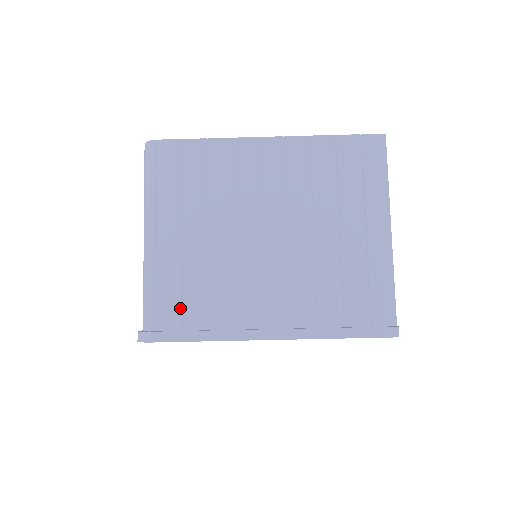
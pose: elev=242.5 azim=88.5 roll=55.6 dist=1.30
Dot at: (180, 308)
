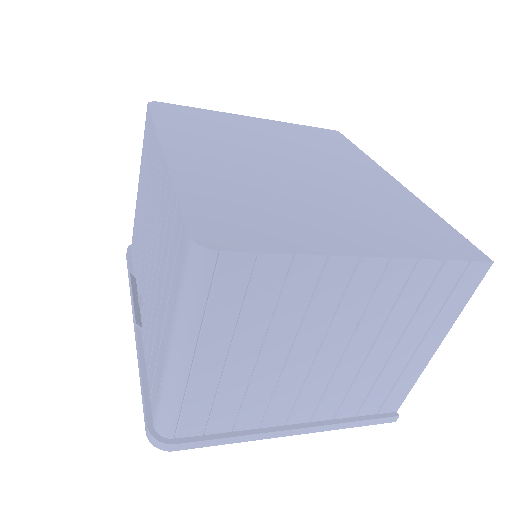
Dot at: (206, 420)
